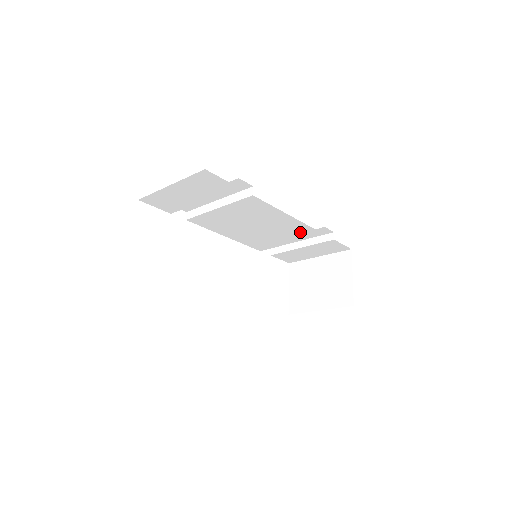
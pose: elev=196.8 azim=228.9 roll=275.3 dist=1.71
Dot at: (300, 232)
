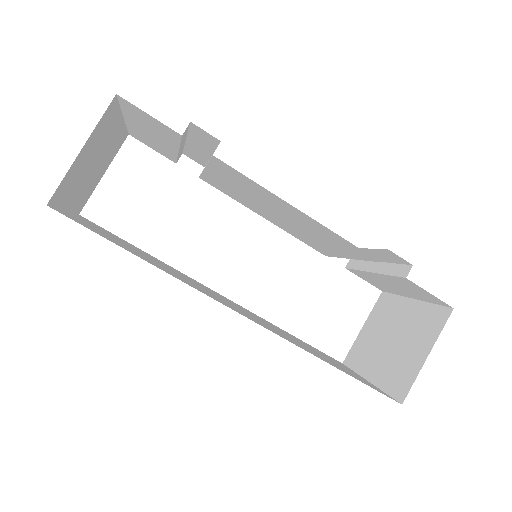
Dot at: (342, 244)
